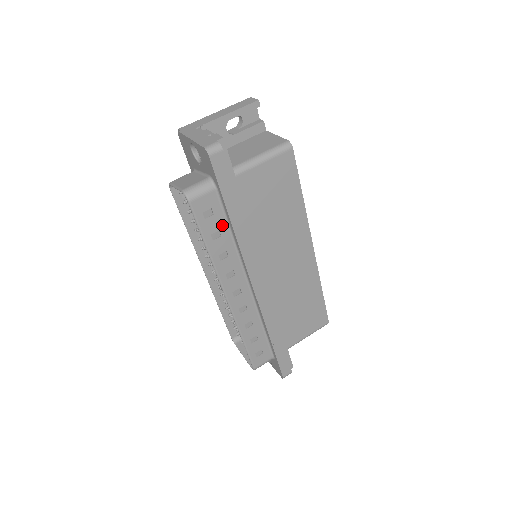
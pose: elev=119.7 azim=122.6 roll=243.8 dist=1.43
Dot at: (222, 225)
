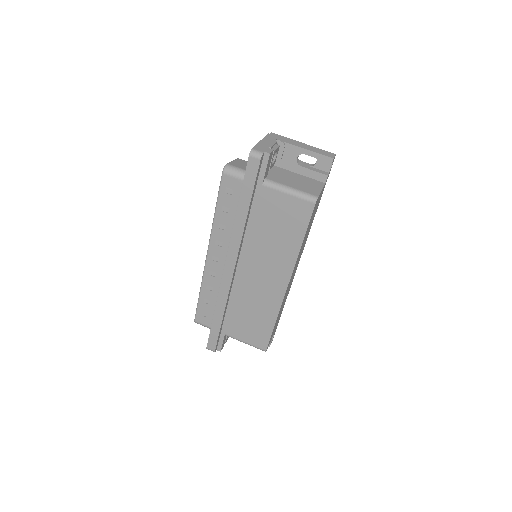
Dot at: (234, 207)
